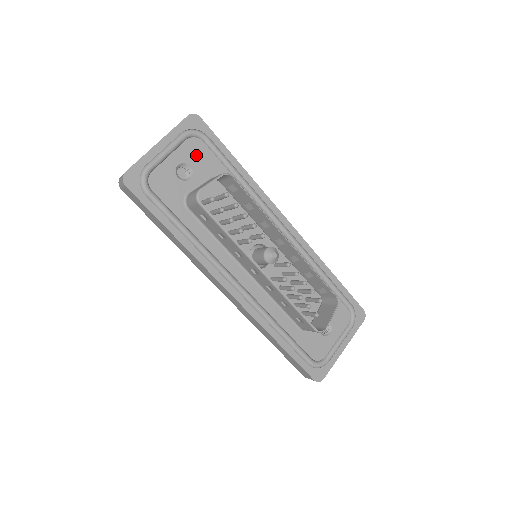
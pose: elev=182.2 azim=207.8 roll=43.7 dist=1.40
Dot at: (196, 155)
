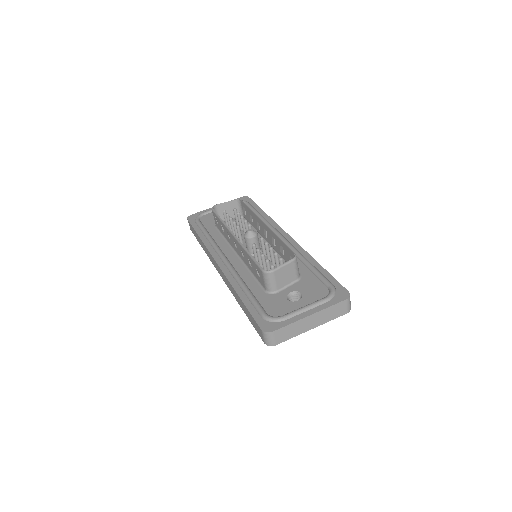
Dot at: occluded
